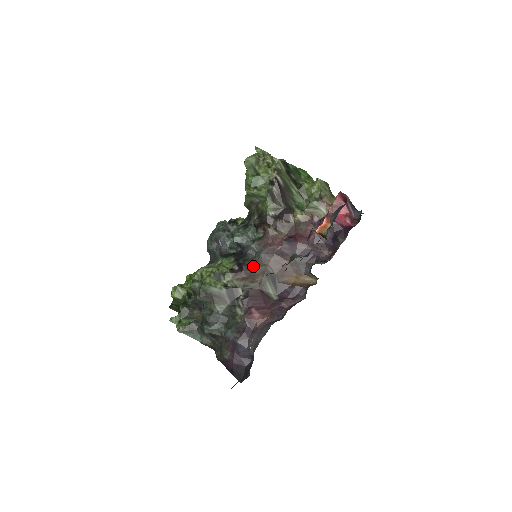
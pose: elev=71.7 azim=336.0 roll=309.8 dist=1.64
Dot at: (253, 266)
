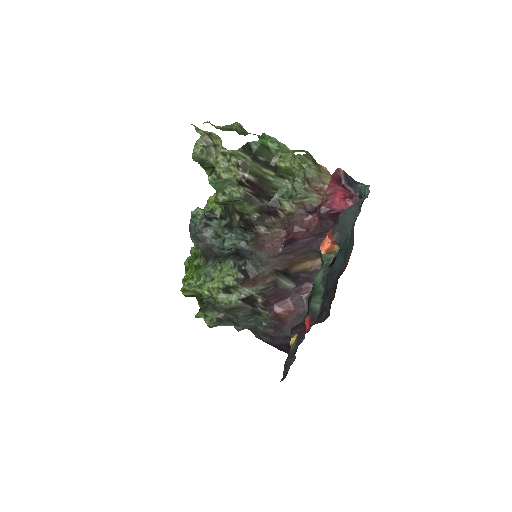
Dot at: (258, 269)
